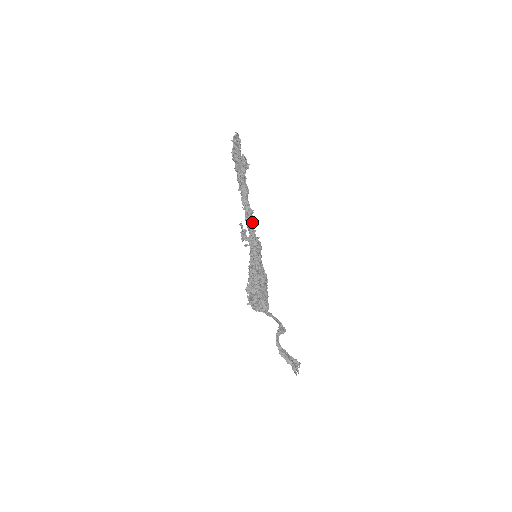
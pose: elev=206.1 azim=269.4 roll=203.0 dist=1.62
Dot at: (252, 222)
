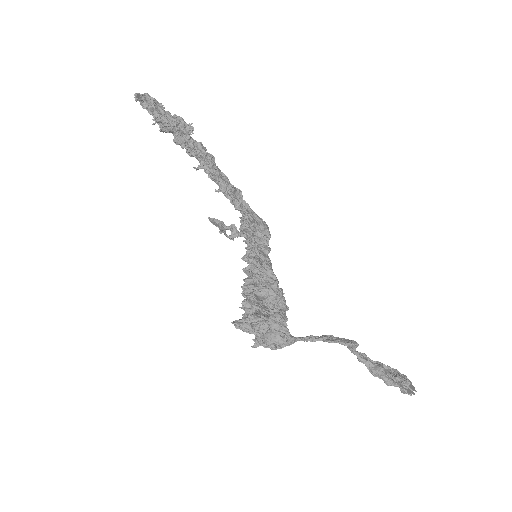
Dot at: (238, 203)
